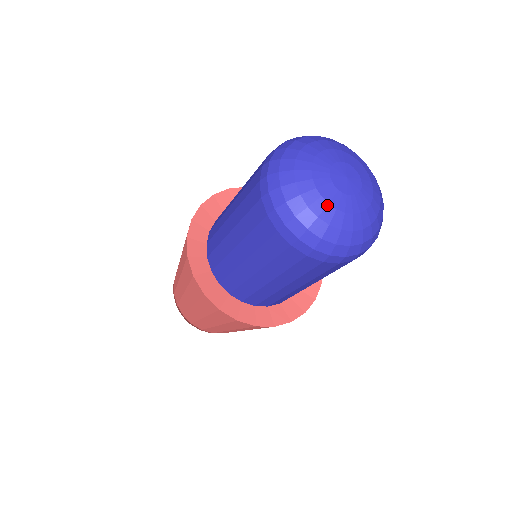
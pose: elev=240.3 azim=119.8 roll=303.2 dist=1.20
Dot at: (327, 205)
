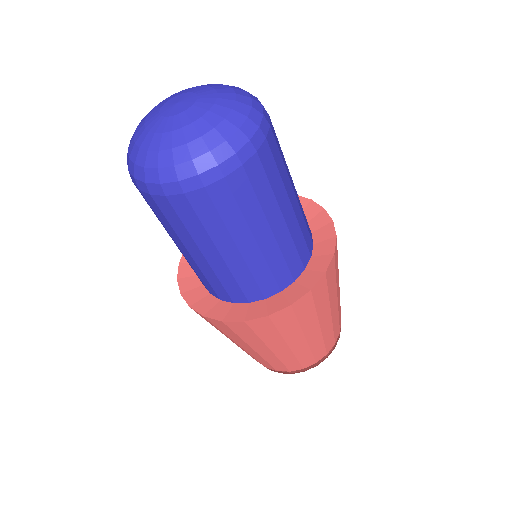
Dot at: (162, 135)
